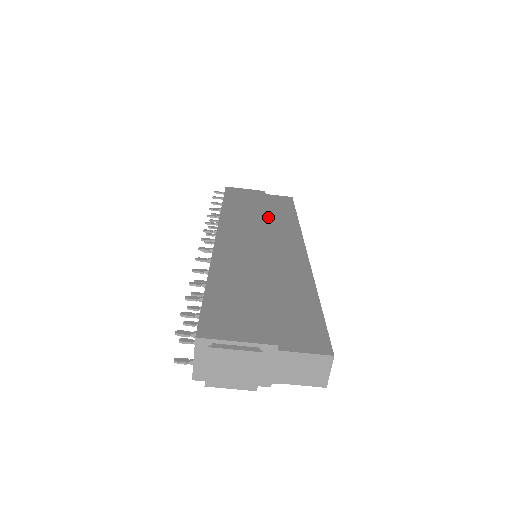
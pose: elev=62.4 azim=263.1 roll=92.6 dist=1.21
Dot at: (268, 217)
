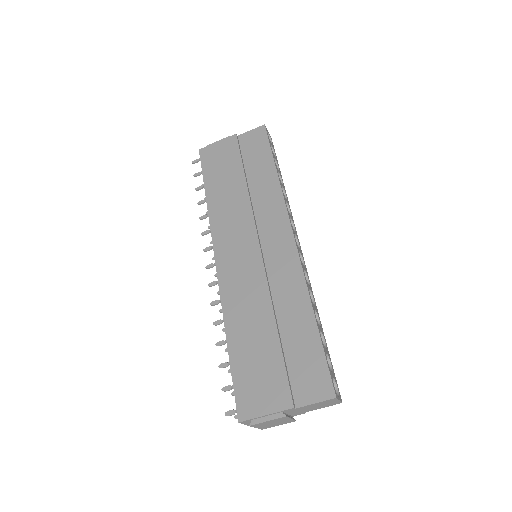
Dot at: (250, 190)
